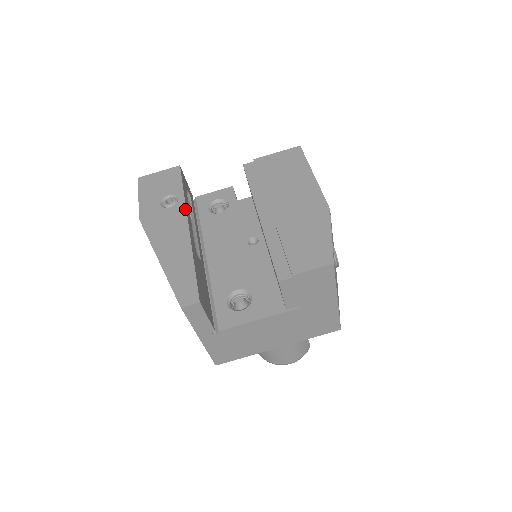
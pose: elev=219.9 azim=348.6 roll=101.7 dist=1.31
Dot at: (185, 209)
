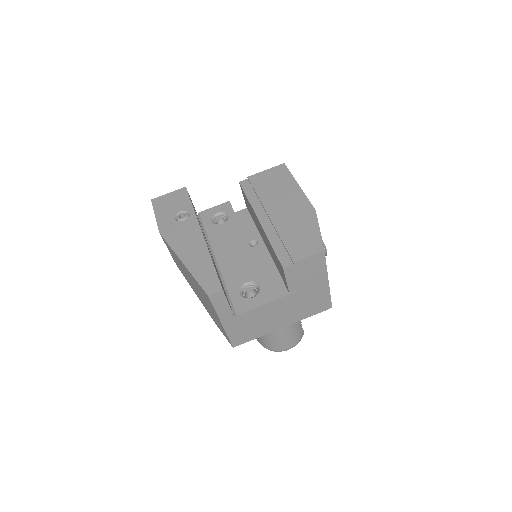
Dot at: (197, 221)
